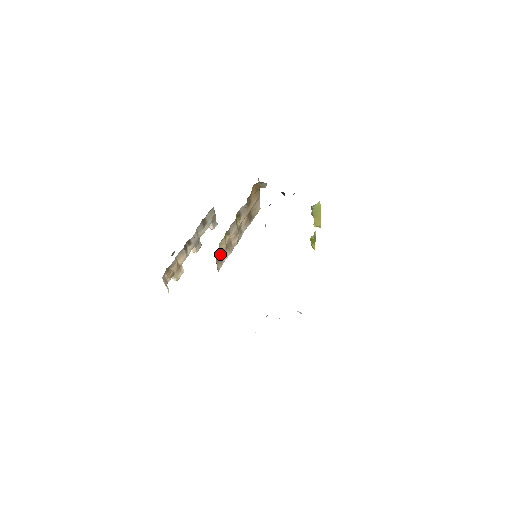
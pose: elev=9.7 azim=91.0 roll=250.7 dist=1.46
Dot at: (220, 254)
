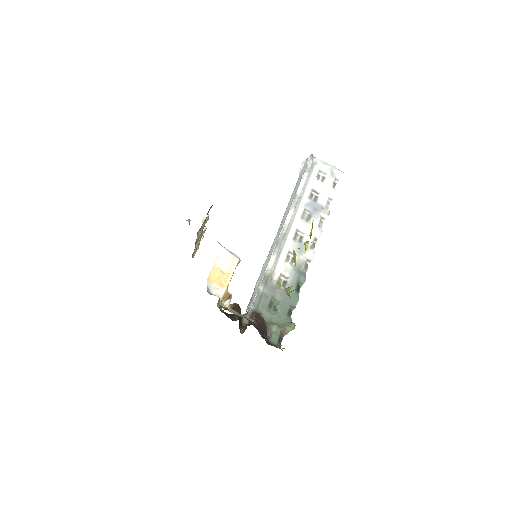
Dot at: occluded
